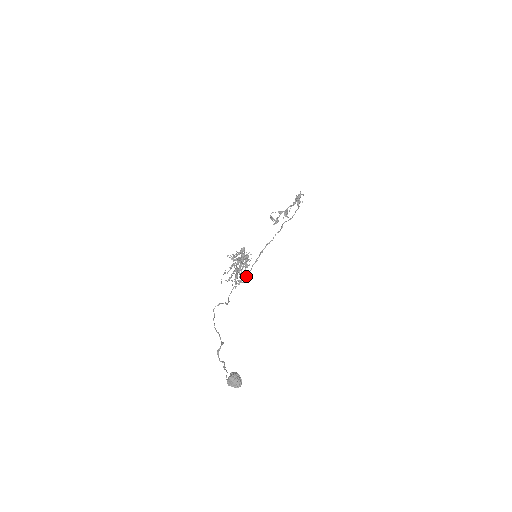
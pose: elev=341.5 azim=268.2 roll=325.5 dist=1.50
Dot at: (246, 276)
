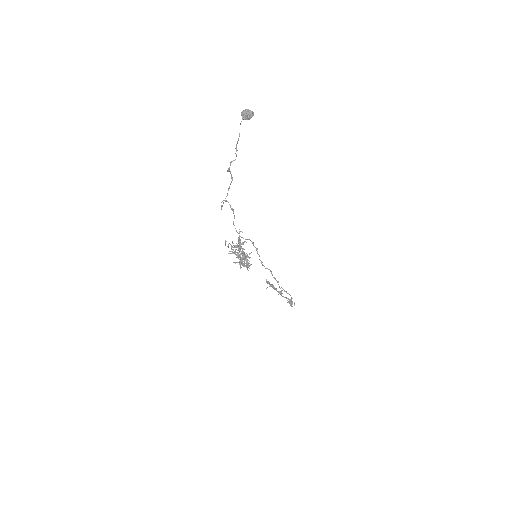
Dot at: (248, 239)
